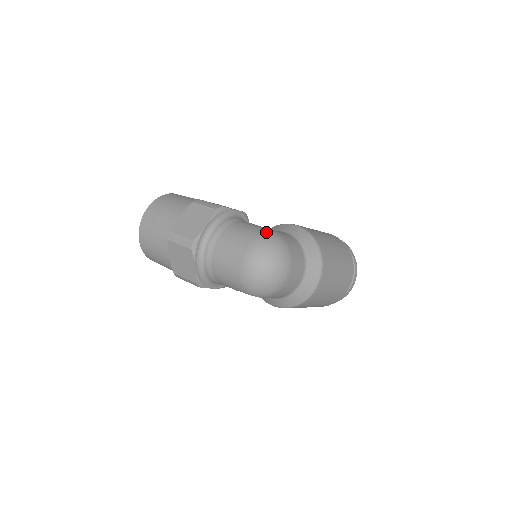
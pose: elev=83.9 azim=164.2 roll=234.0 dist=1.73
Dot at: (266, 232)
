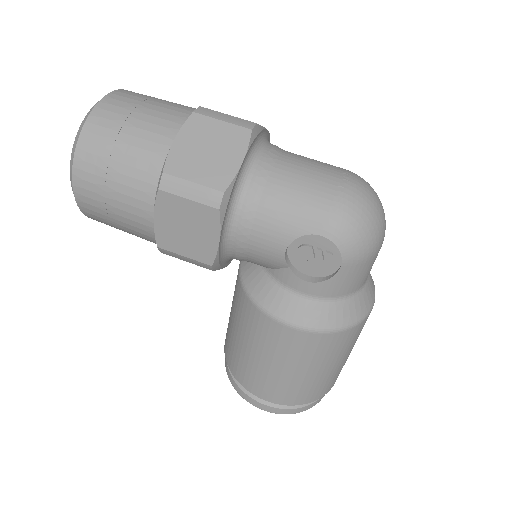
Dot at: occluded
